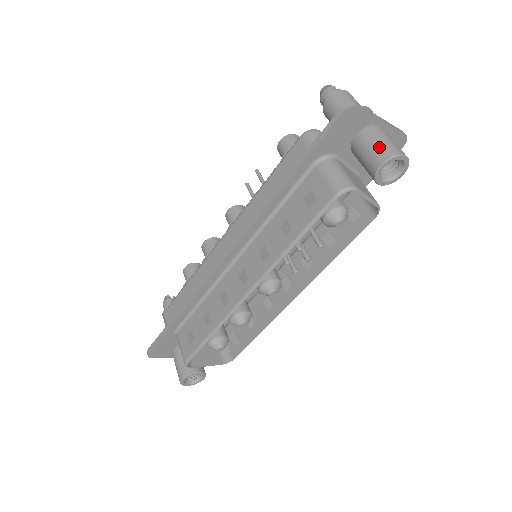
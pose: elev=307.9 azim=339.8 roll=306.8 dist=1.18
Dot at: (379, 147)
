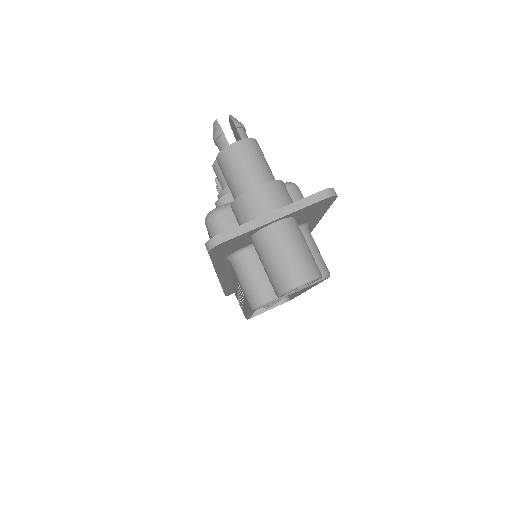
Dot at: (270, 273)
